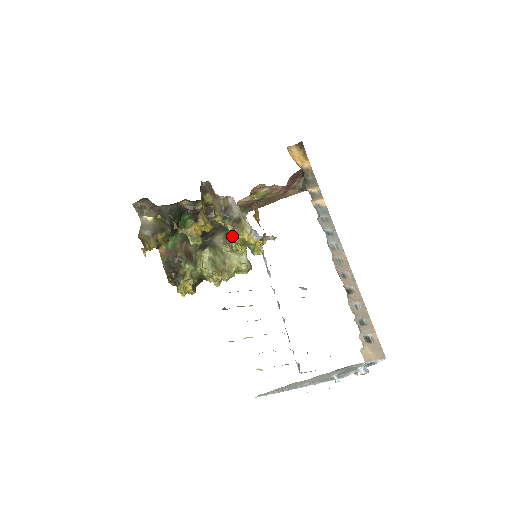
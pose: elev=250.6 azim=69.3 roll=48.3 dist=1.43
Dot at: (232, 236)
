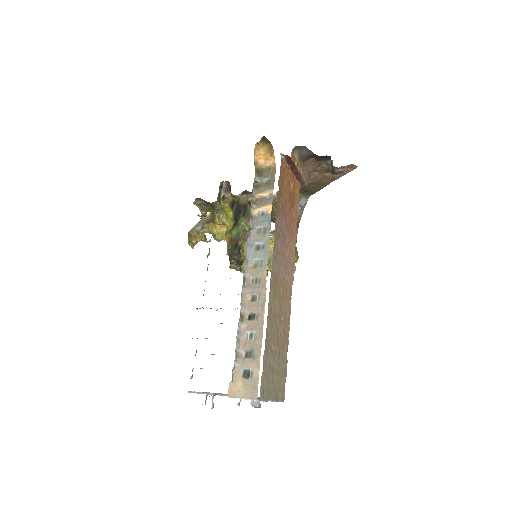
Dot at: occluded
